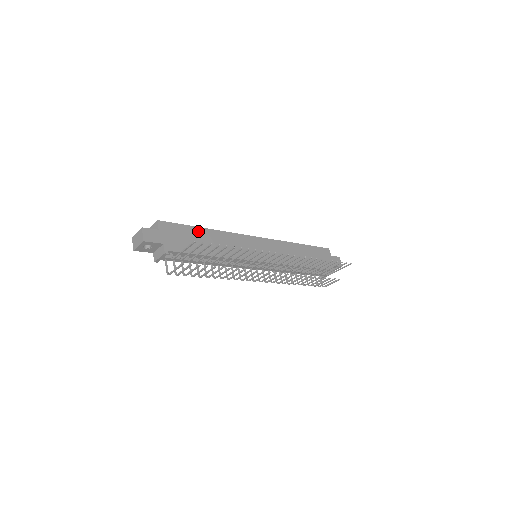
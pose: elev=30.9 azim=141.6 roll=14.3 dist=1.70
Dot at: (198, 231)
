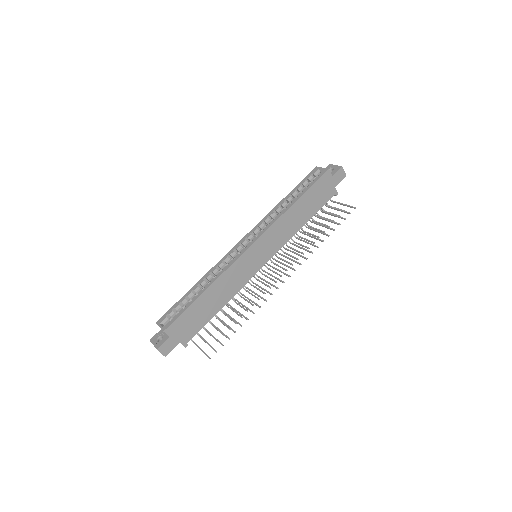
Dot at: (199, 302)
